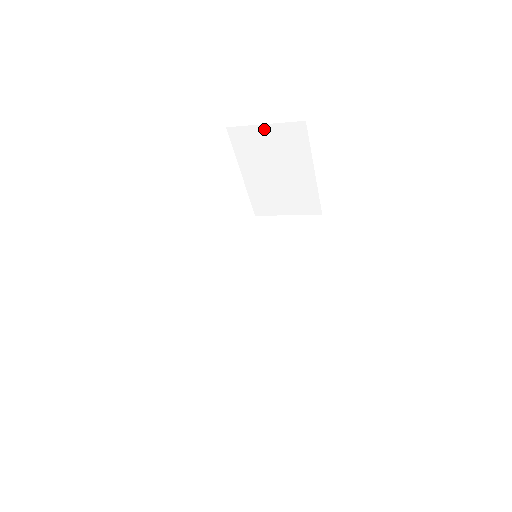
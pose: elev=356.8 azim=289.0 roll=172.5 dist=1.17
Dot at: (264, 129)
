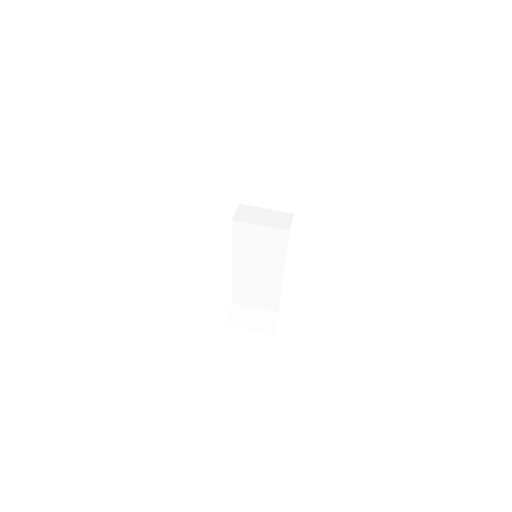
Dot at: occluded
